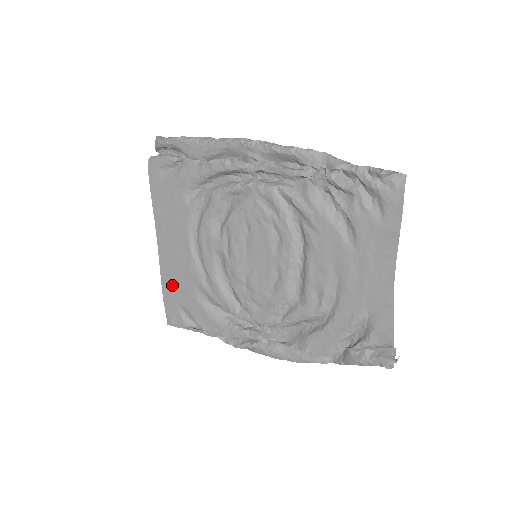
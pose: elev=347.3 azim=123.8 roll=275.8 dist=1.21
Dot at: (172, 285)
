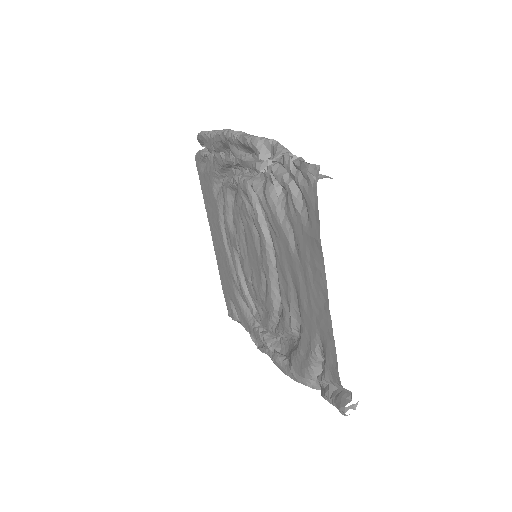
Dot at: (223, 277)
